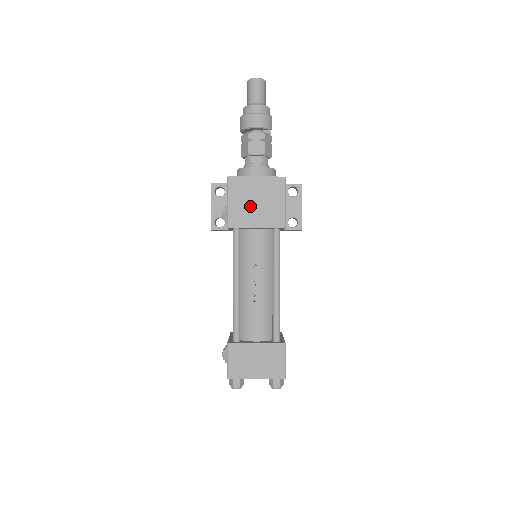
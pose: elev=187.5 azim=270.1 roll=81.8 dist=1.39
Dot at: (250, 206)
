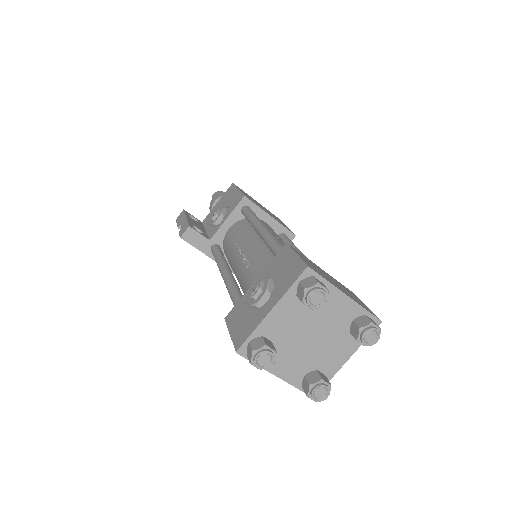
Dot at: (259, 205)
